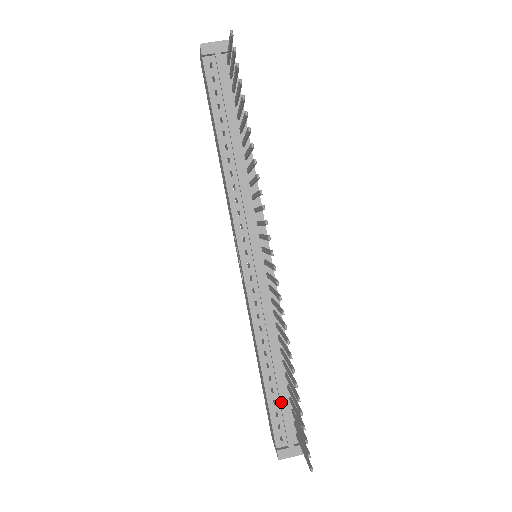
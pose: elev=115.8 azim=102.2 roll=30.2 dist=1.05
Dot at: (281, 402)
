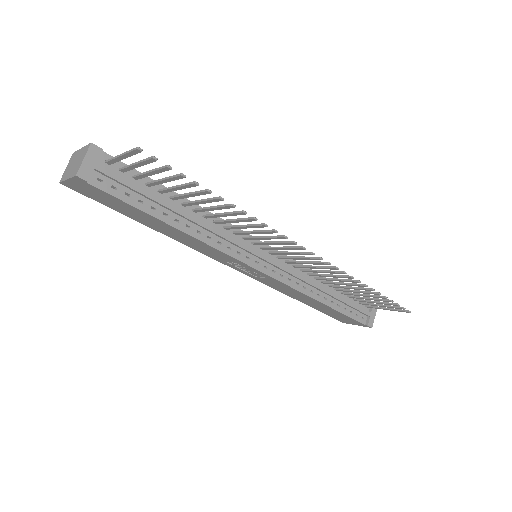
Dot at: (348, 304)
